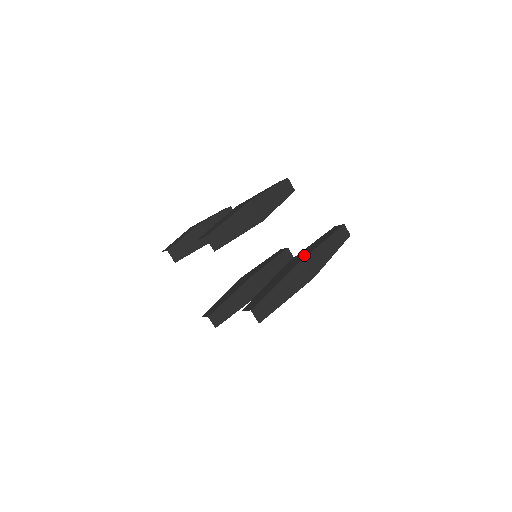
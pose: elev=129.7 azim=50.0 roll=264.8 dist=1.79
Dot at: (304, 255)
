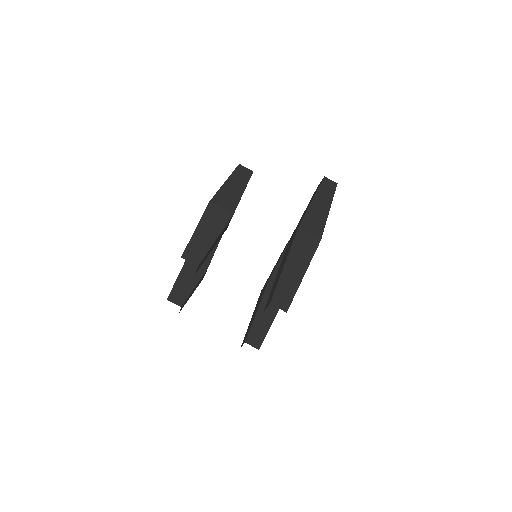
Dot at: (298, 225)
